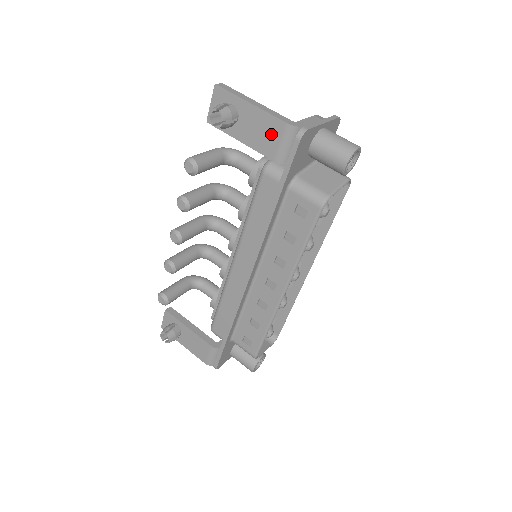
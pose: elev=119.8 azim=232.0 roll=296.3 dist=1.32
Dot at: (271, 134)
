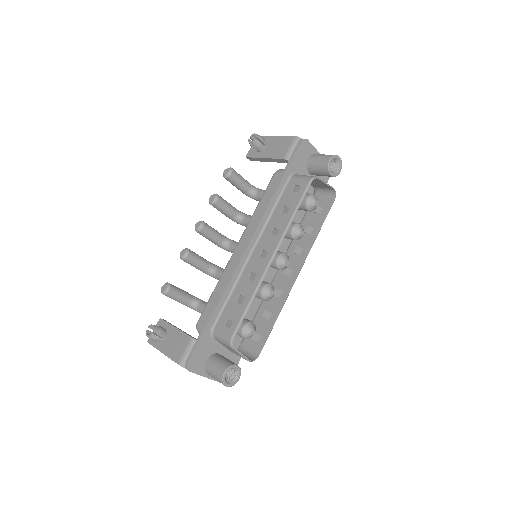
Dot at: (284, 146)
